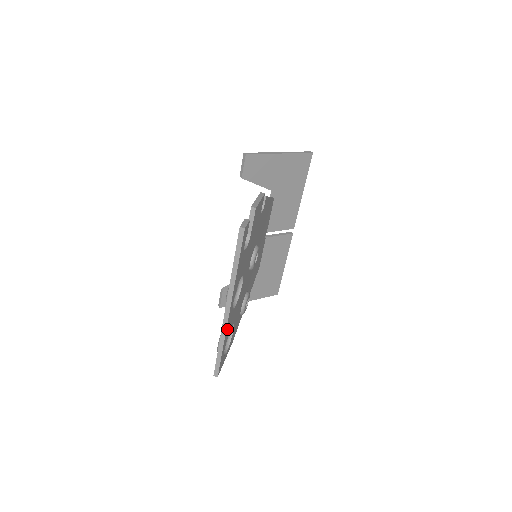
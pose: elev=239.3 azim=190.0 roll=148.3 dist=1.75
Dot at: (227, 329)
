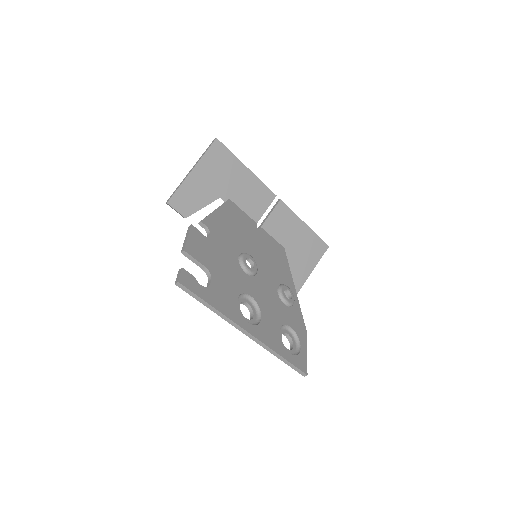
Dot at: (268, 342)
